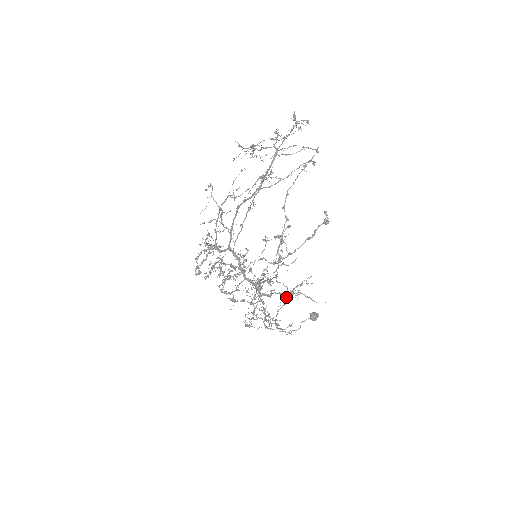
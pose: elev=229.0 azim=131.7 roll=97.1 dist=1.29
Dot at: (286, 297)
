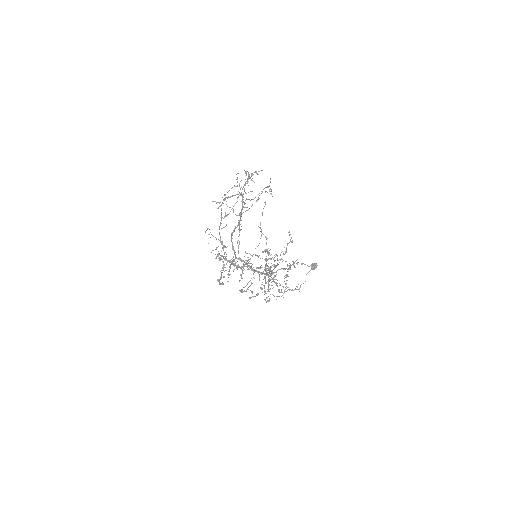
Dot at: occluded
